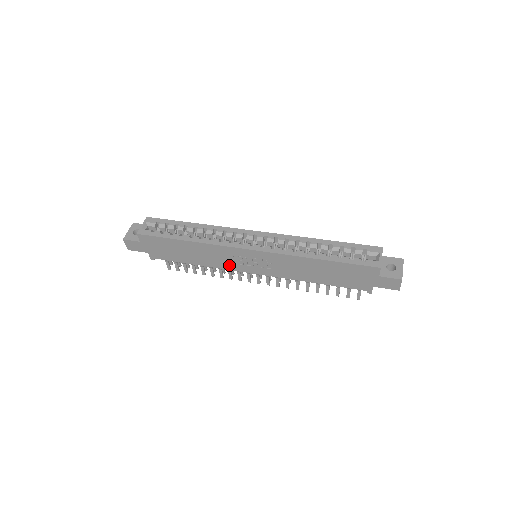
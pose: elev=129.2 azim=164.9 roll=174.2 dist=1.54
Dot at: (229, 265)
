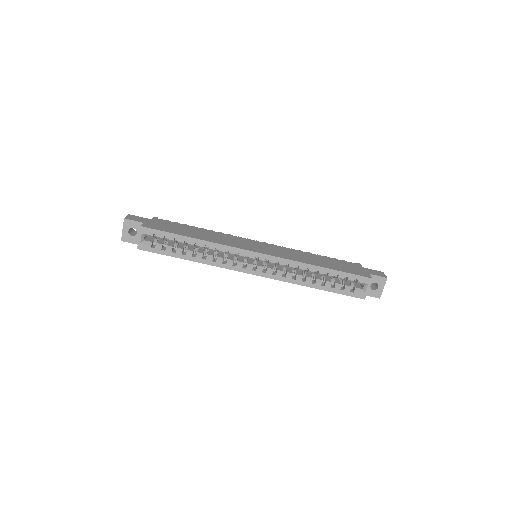
Dot at: occluded
